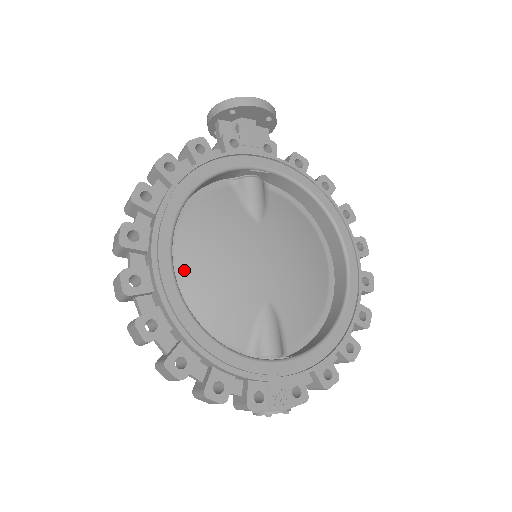
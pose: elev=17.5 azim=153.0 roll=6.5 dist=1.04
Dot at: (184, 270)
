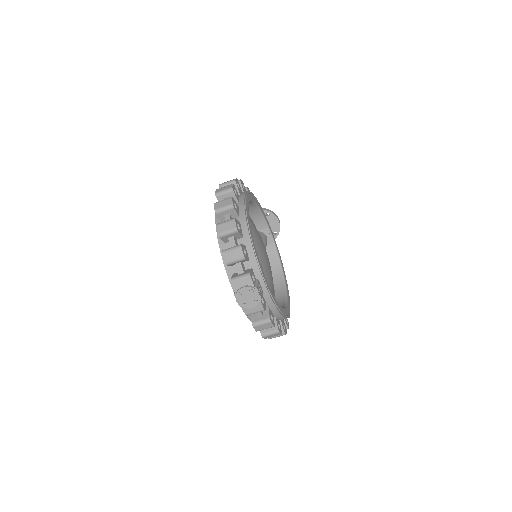
Dot at: occluded
